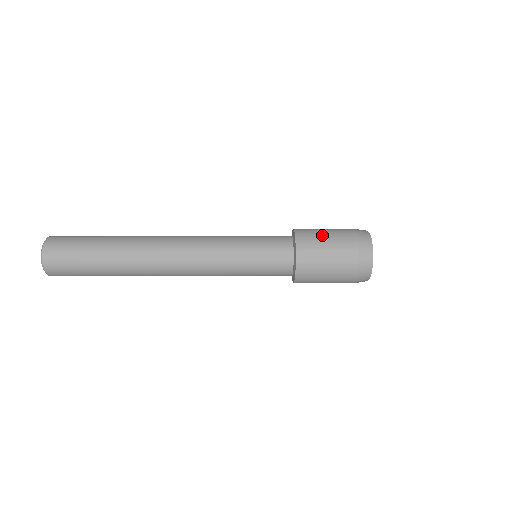
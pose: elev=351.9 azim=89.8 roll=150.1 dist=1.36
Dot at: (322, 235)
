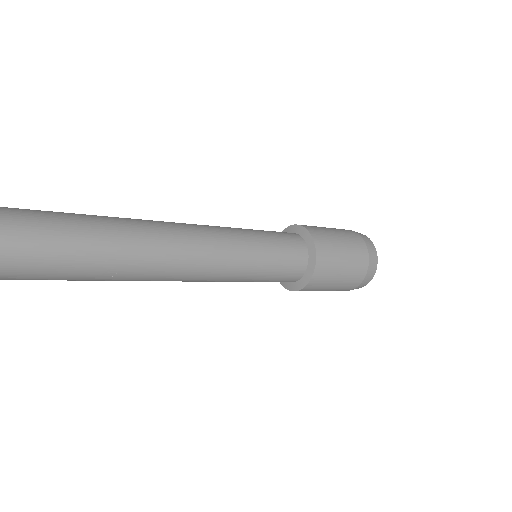
Dot at: (326, 228)
